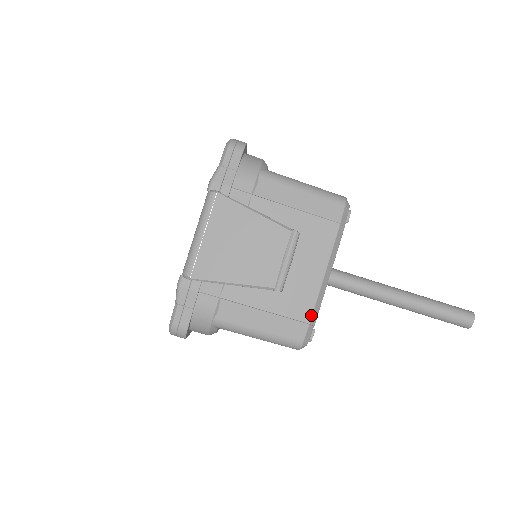
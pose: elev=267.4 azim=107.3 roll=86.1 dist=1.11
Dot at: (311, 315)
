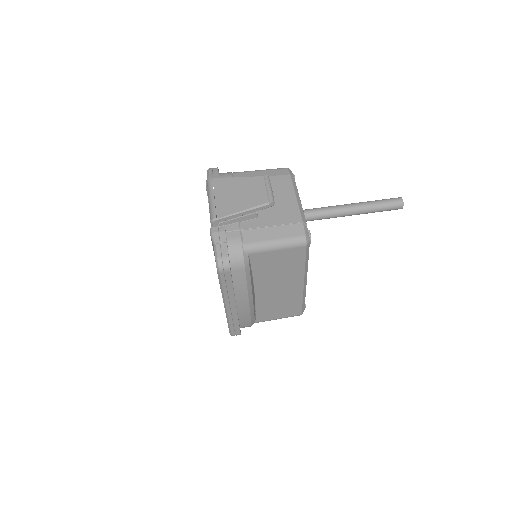
Dot at: (301, 218)
